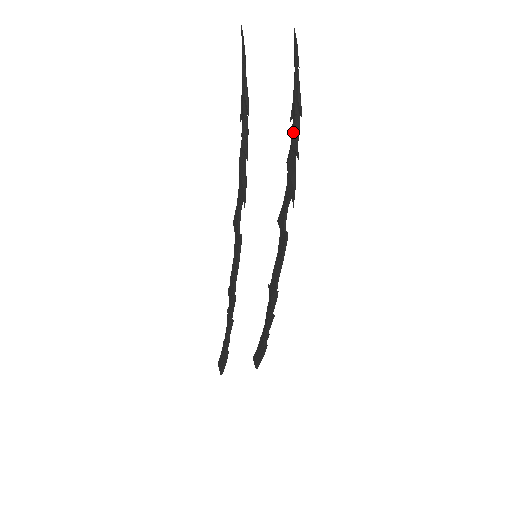
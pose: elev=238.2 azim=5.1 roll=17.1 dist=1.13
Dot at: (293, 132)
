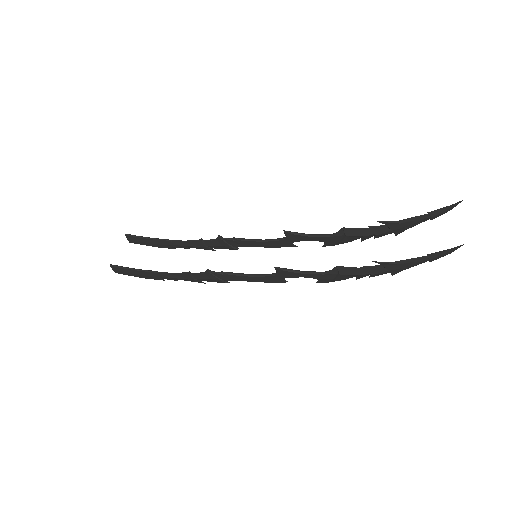
Dot at: (378, 235)
